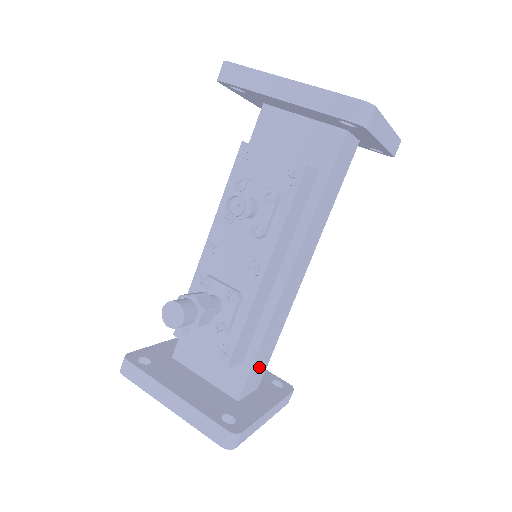
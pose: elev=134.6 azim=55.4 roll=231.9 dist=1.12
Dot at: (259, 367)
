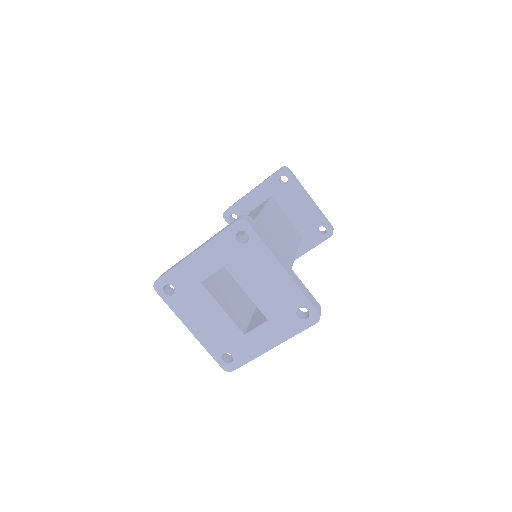
Dot at: occluded
